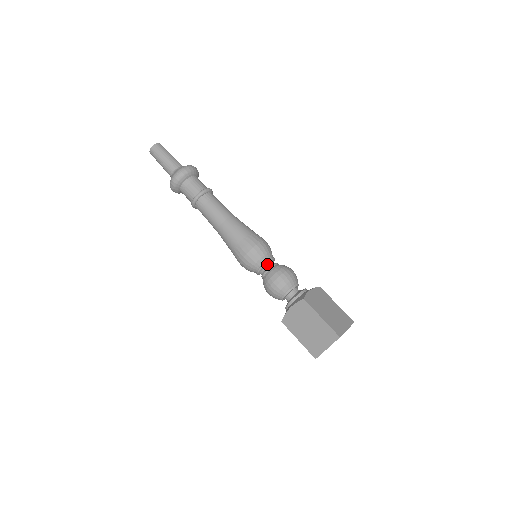
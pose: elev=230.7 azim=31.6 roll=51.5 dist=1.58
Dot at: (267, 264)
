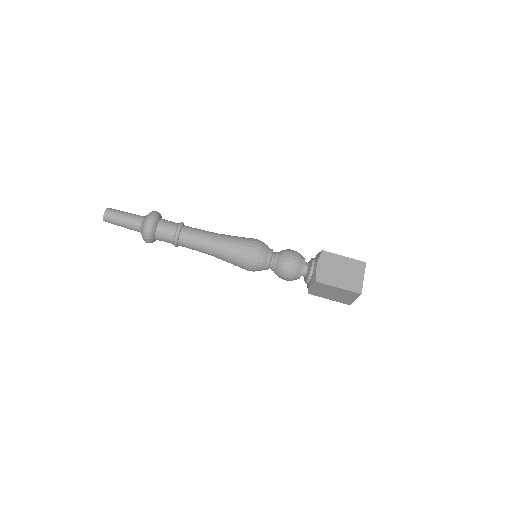
Dot at: (270, 263)
